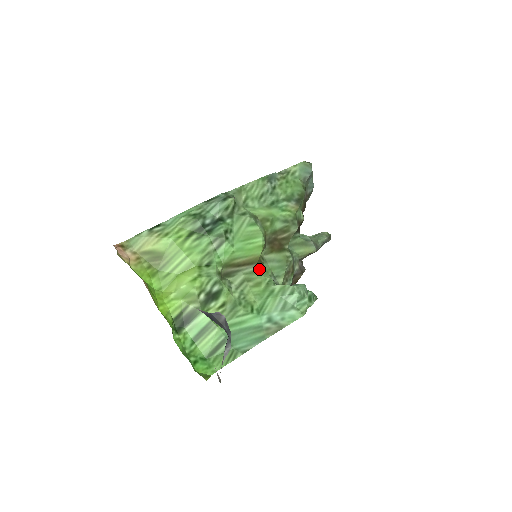
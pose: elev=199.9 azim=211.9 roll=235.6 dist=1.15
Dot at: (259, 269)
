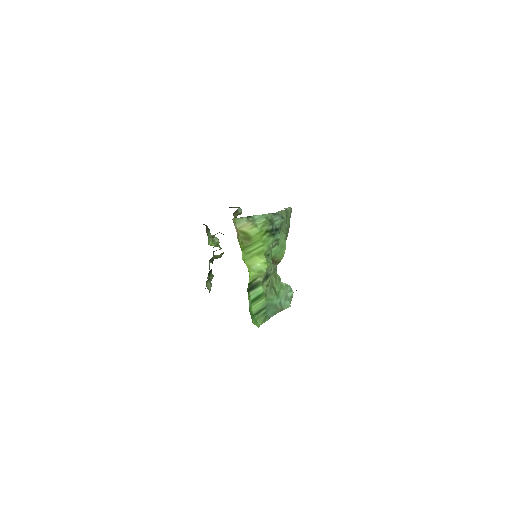
Dot at: occluded
